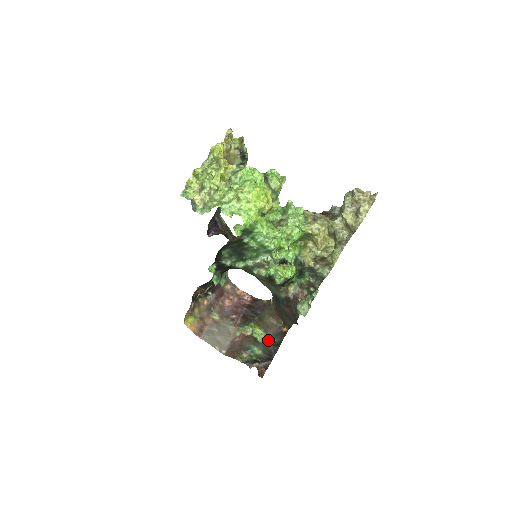
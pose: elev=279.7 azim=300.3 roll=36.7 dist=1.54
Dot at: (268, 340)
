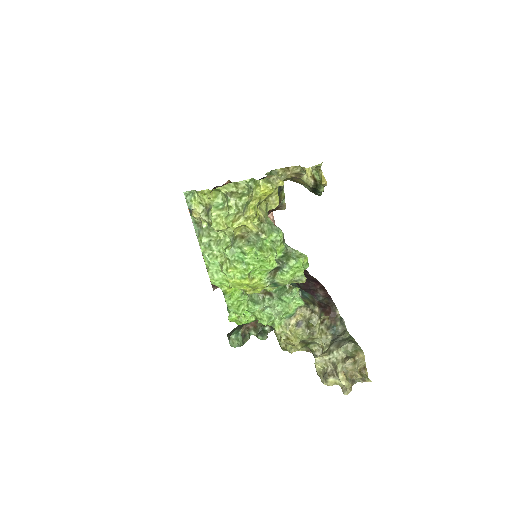
Dot at: occluded
